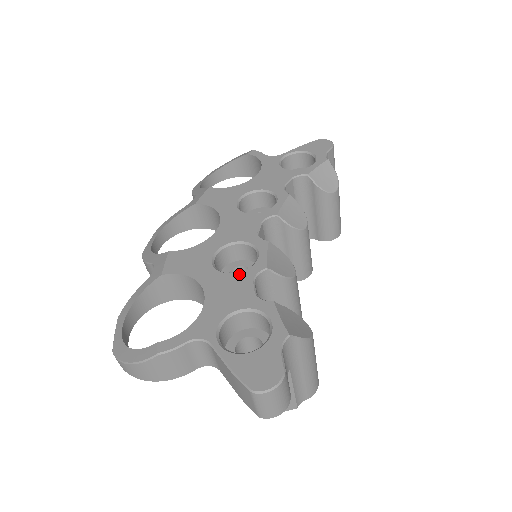
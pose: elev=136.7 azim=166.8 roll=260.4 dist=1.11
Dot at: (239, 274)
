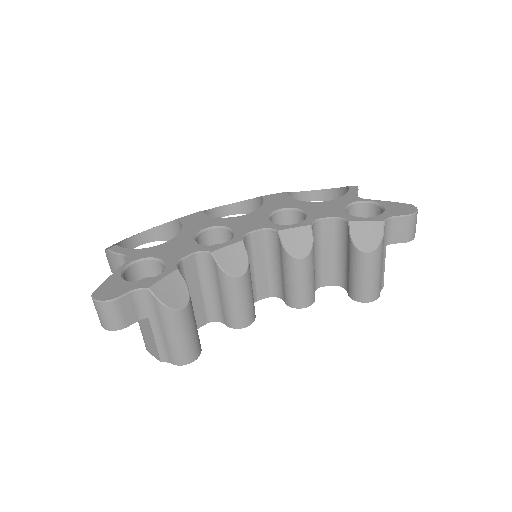
Dot at: (197, 244)
